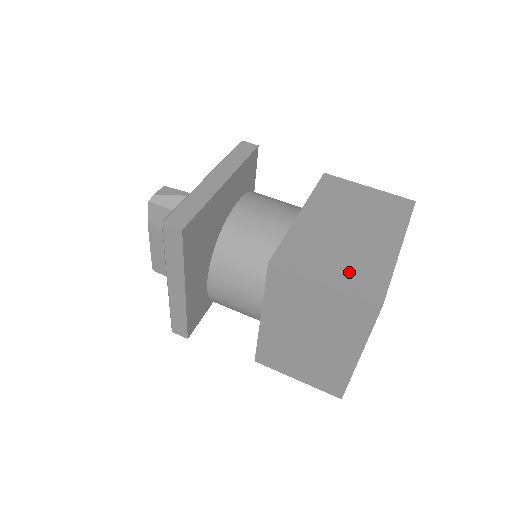
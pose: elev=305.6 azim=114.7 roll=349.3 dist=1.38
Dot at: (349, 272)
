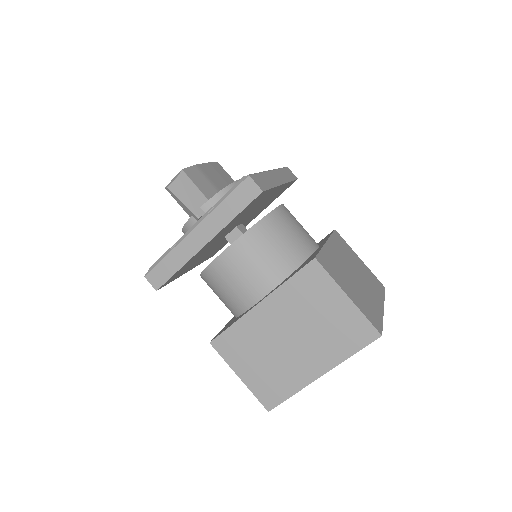
Dot at: (262, 378)
